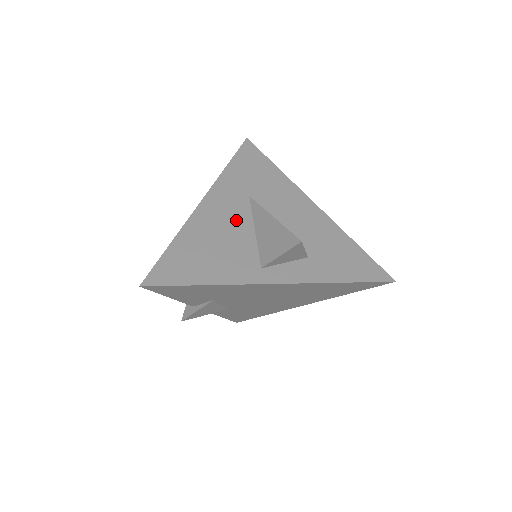
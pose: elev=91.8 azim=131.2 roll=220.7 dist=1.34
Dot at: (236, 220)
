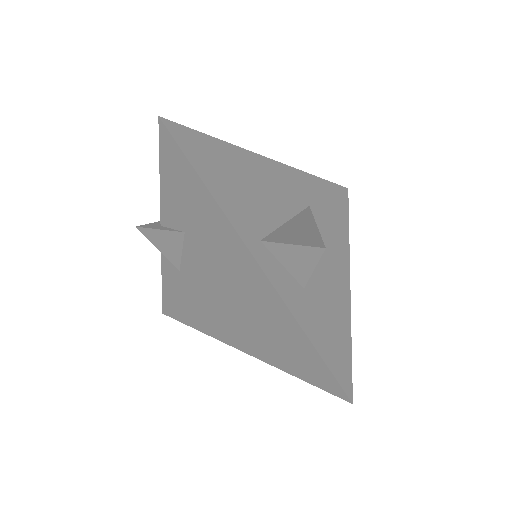
Dot at: (282, 199)
